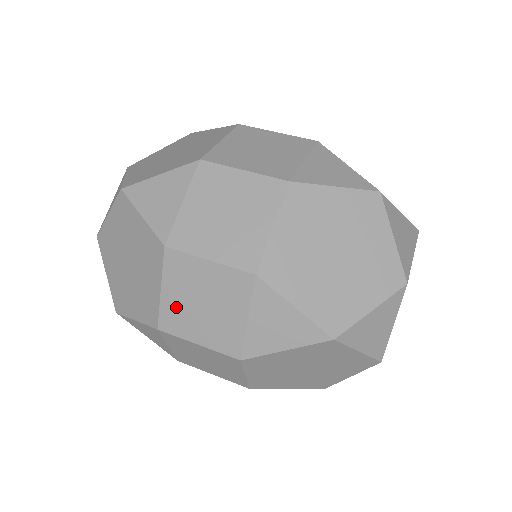
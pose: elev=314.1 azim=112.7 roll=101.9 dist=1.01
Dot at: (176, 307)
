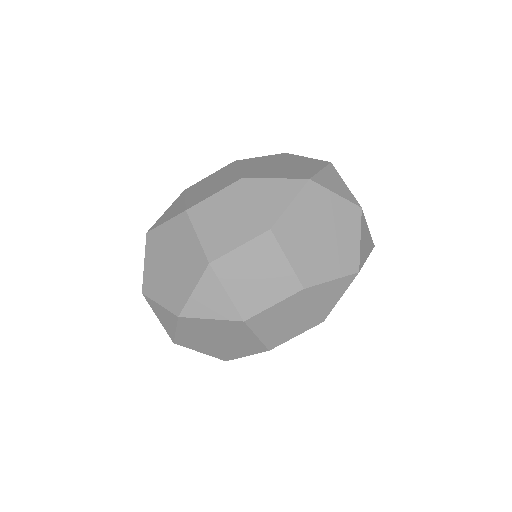
Dot at: (272, 335)
